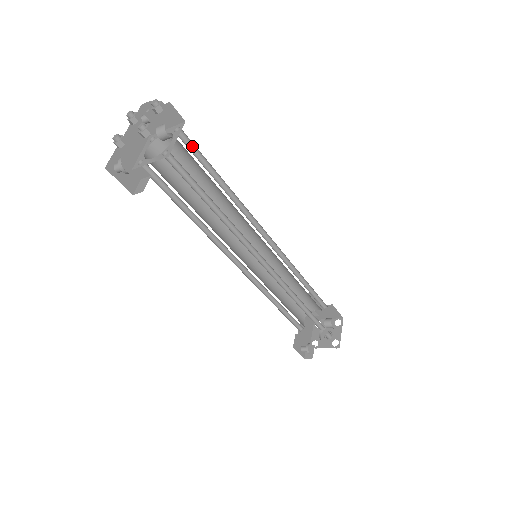
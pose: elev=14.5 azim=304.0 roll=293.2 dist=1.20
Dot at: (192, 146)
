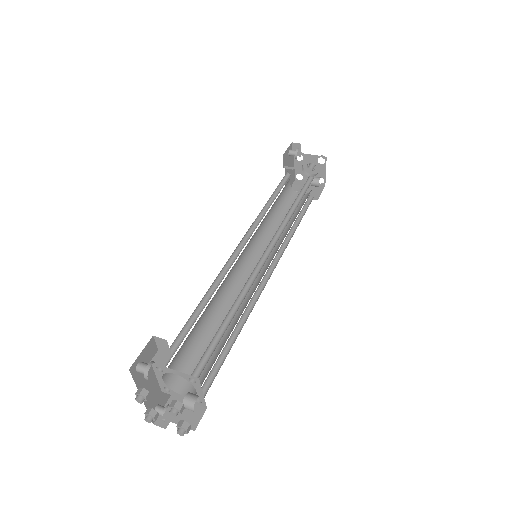
Dot at: (203, 356)
